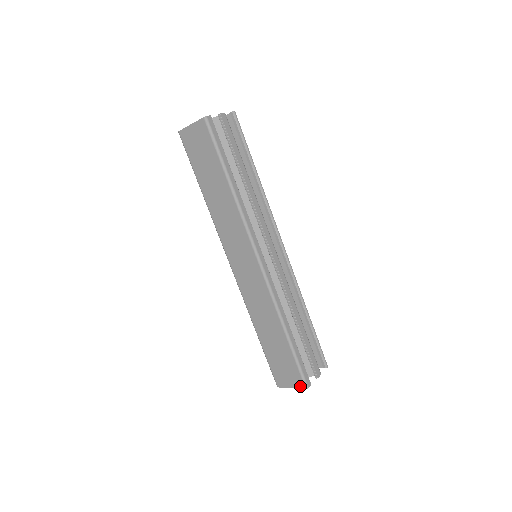
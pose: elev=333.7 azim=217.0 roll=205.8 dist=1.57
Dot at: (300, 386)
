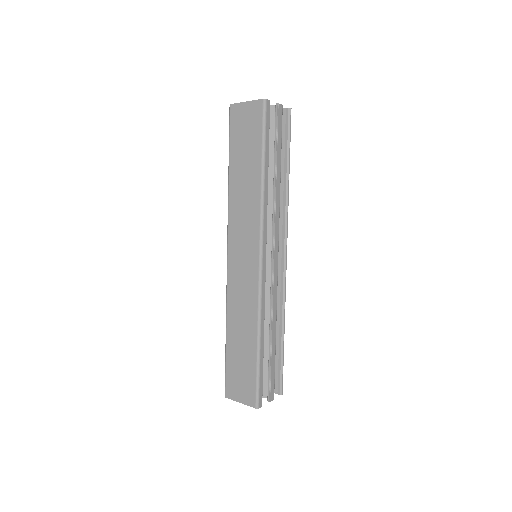
Dot at: (250, 403)
